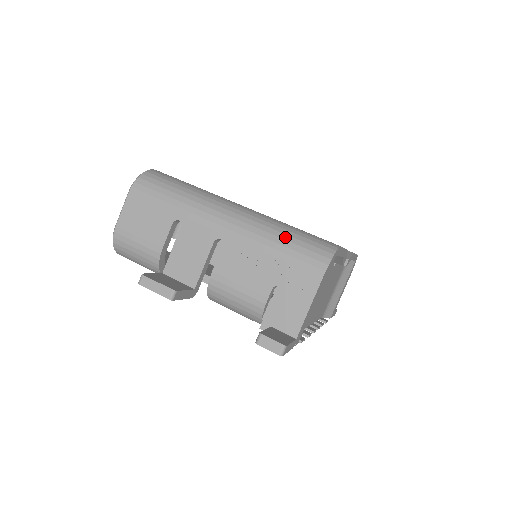
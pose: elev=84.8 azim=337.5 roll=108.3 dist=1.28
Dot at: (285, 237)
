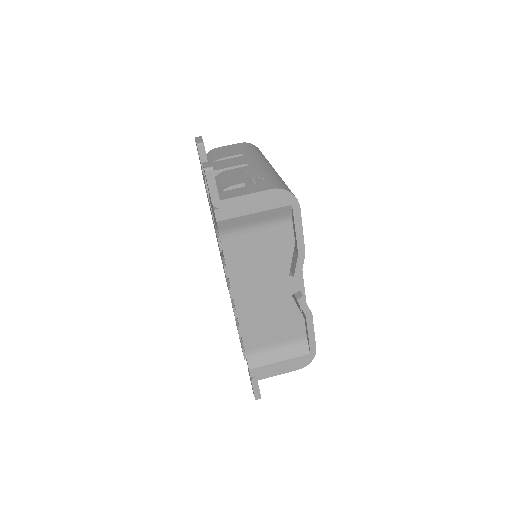
Dot at: (279, 178)
